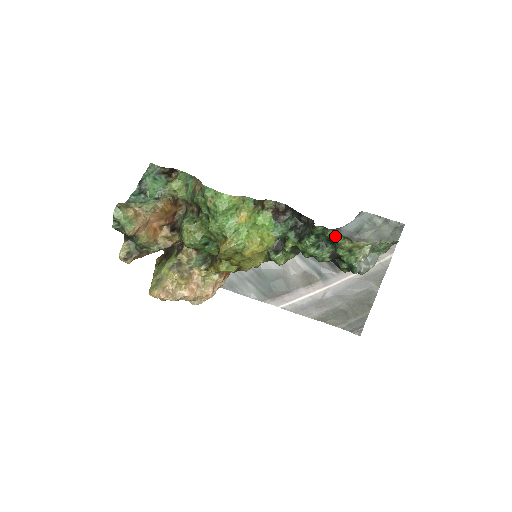
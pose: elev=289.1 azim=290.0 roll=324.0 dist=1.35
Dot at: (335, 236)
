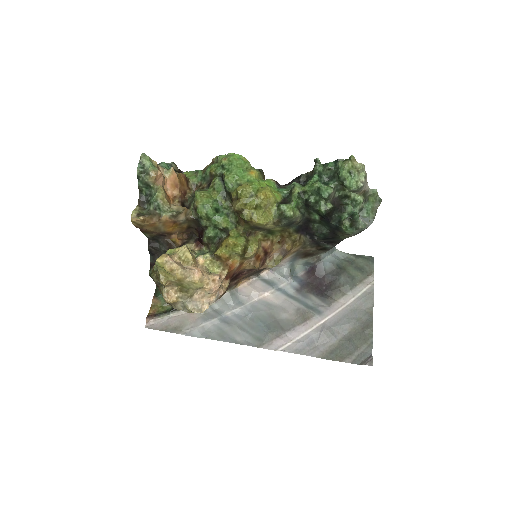
Dot at: (335, 164)
